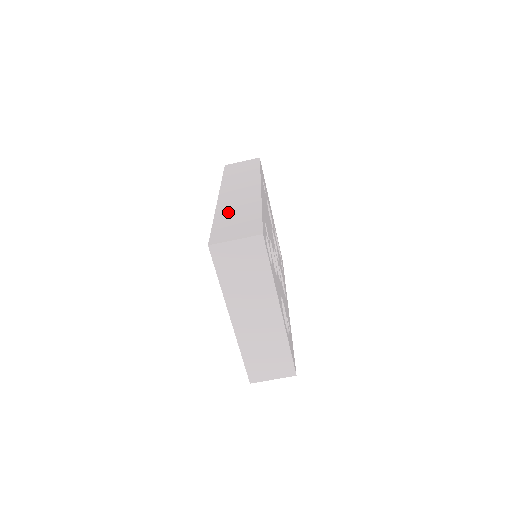
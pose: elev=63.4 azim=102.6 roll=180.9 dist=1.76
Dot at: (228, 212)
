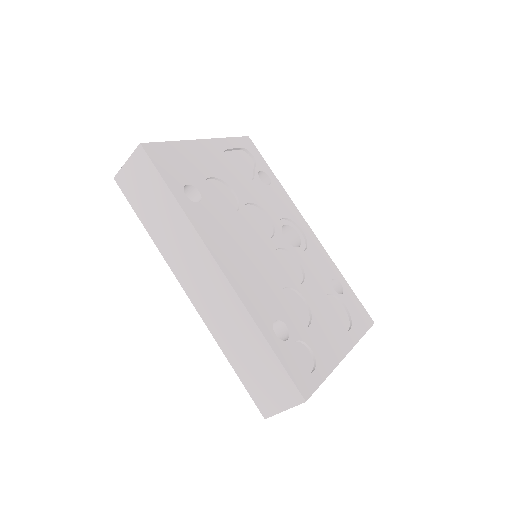
Dot at: (231, 344)
